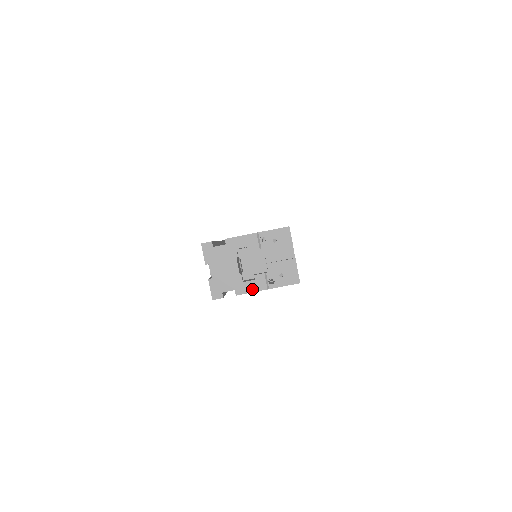
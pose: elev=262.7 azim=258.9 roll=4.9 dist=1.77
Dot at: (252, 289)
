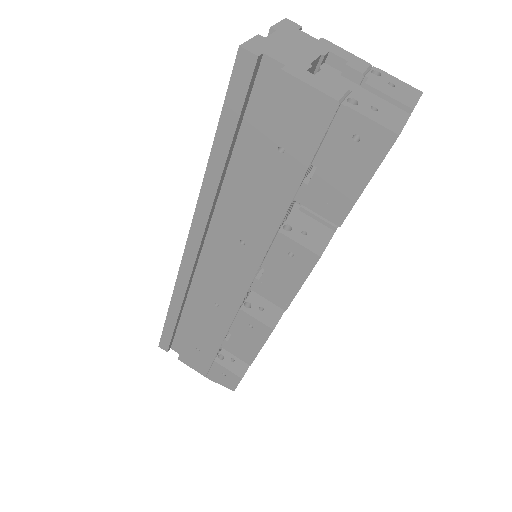
Dot at: (314, 84)
